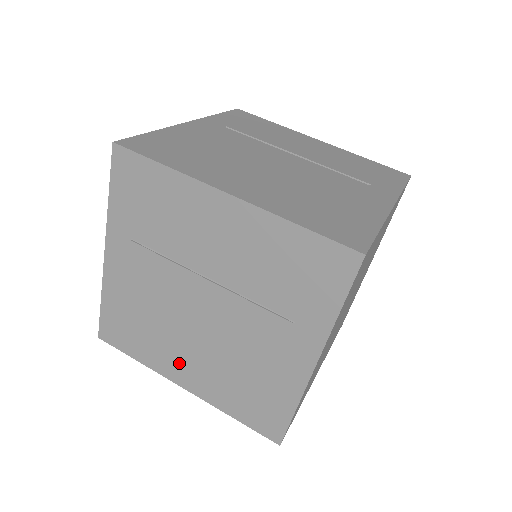
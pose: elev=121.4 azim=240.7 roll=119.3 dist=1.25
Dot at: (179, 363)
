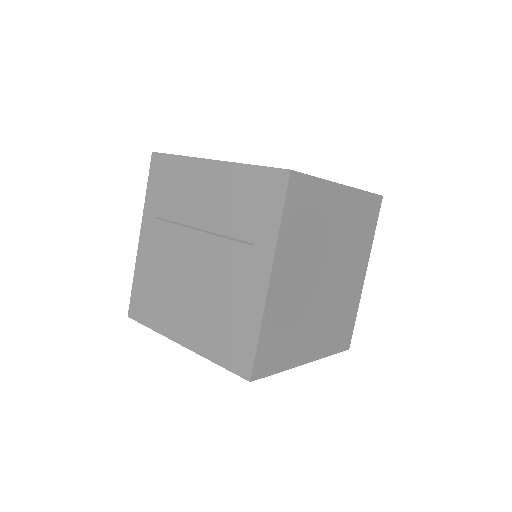
Dot at: (179, 319)
